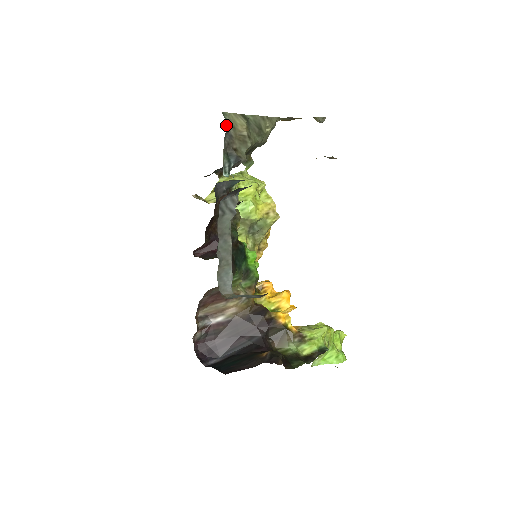
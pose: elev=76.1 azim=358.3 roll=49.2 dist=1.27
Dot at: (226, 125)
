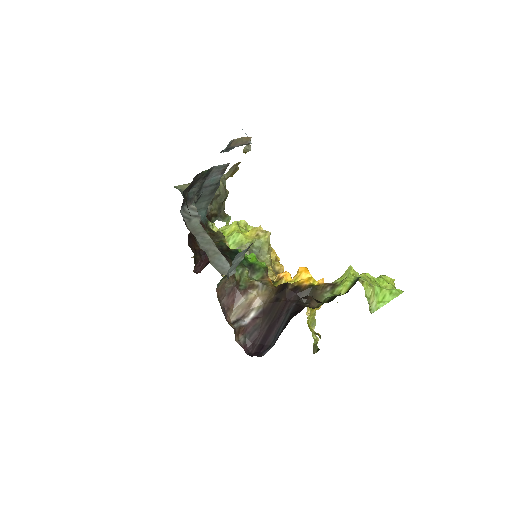
Dot at: (181, 192)
